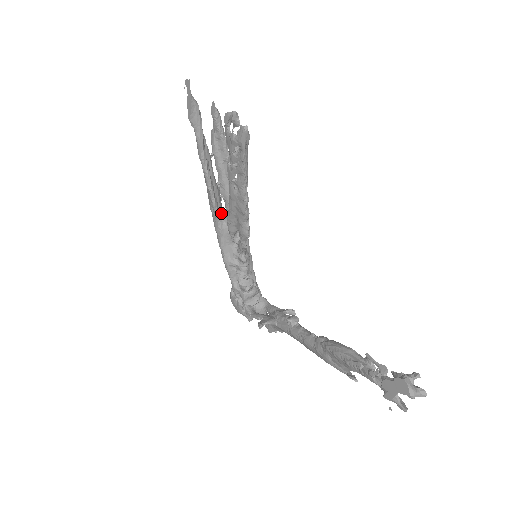
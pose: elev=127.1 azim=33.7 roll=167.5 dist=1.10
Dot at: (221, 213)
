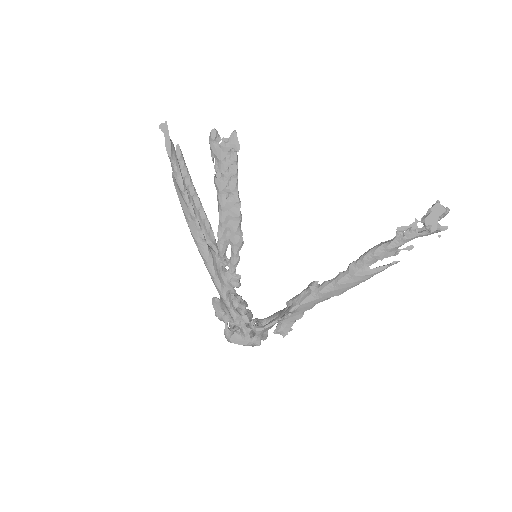
Dot at: (206, 242)
